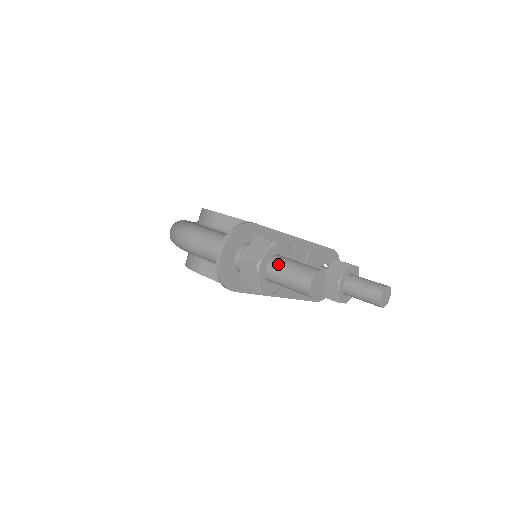
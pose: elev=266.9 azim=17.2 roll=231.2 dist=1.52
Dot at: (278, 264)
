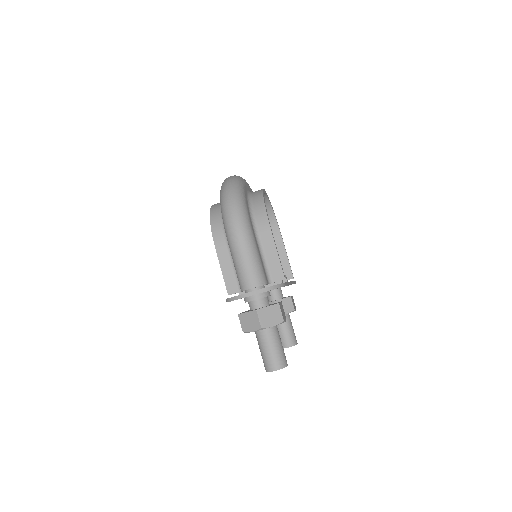
Dot at: (271, 335)
